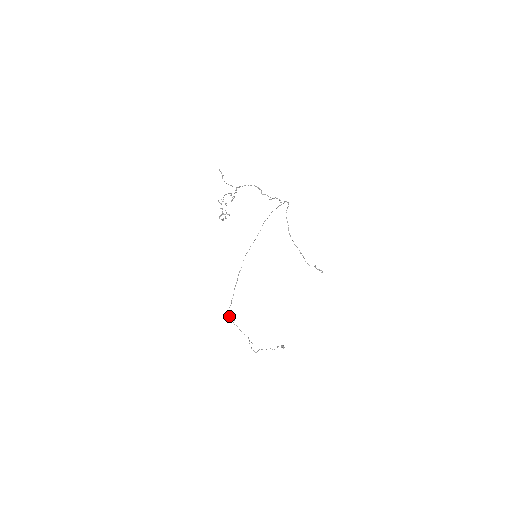
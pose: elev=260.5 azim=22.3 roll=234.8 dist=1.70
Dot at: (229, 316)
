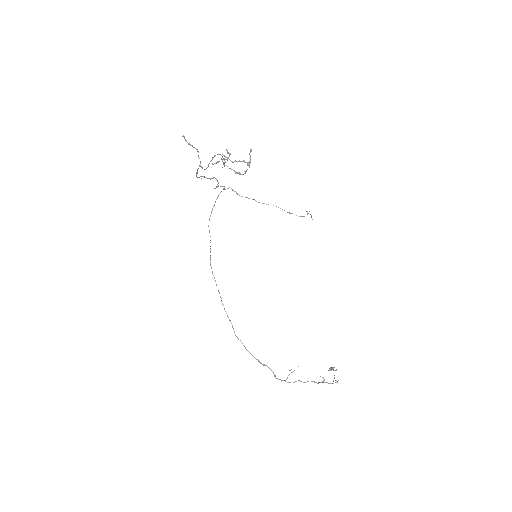
Dot at: occluded
